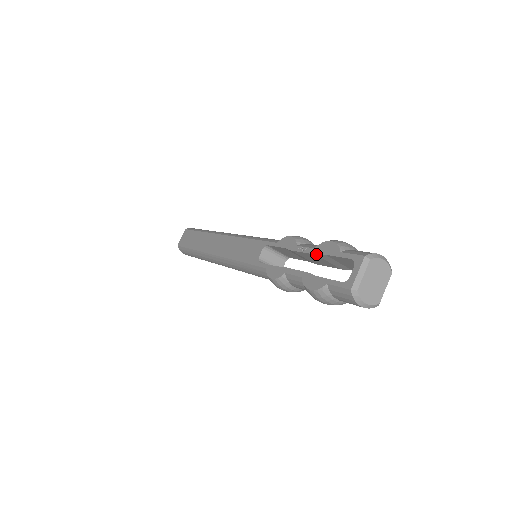
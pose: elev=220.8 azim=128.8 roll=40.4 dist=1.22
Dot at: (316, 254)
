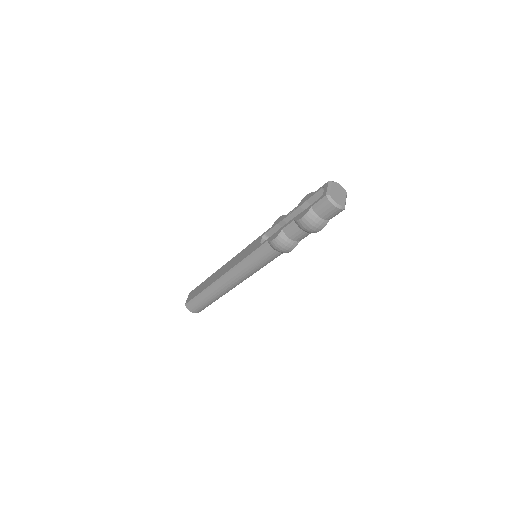
Dot at: (300, 206)
